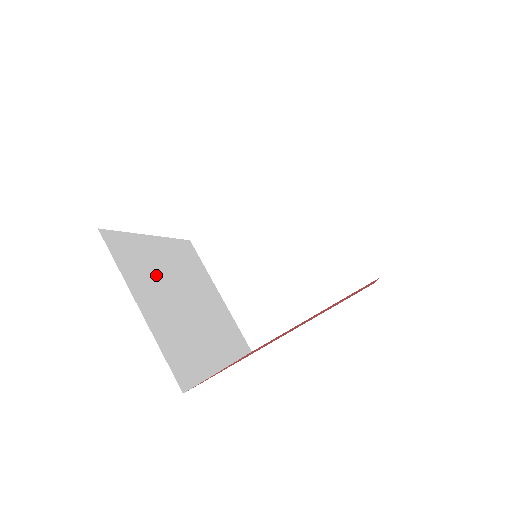
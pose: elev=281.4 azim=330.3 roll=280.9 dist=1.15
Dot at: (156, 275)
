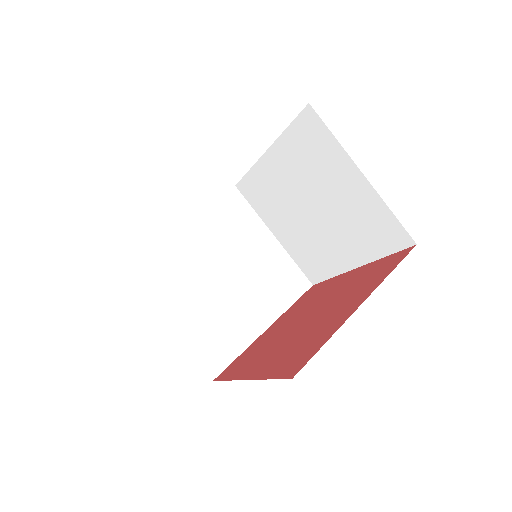
Dot at: occluded
